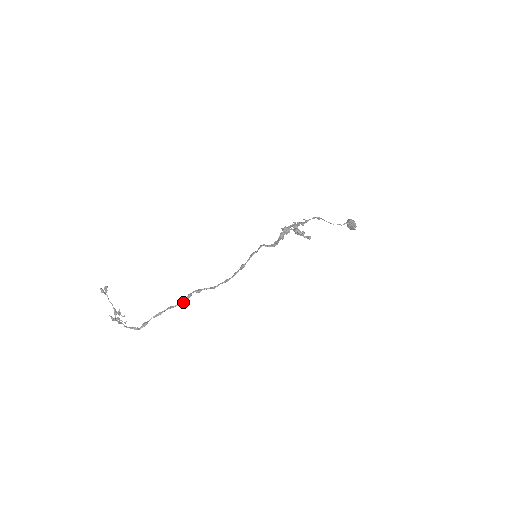
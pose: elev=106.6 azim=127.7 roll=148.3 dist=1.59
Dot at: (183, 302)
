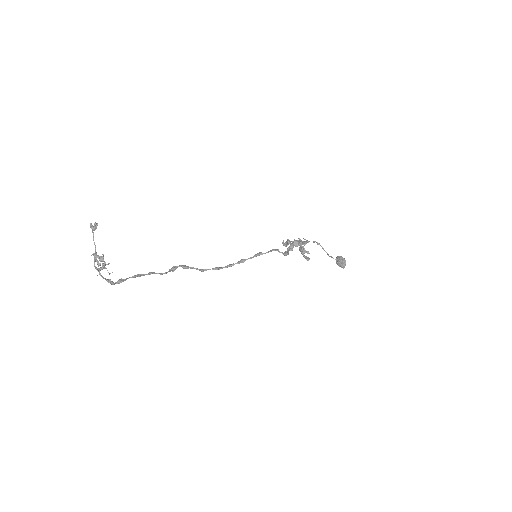
Dot at: (166, 273)
